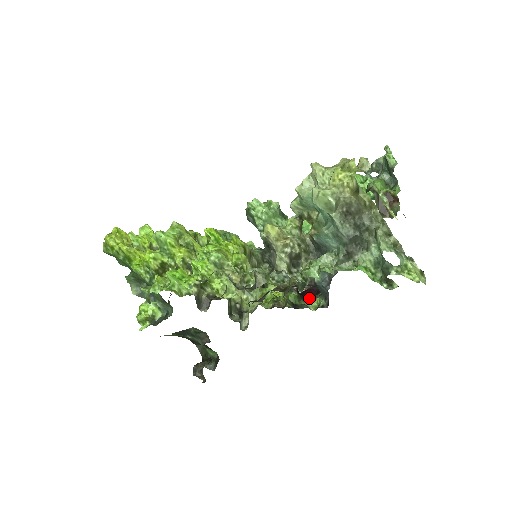
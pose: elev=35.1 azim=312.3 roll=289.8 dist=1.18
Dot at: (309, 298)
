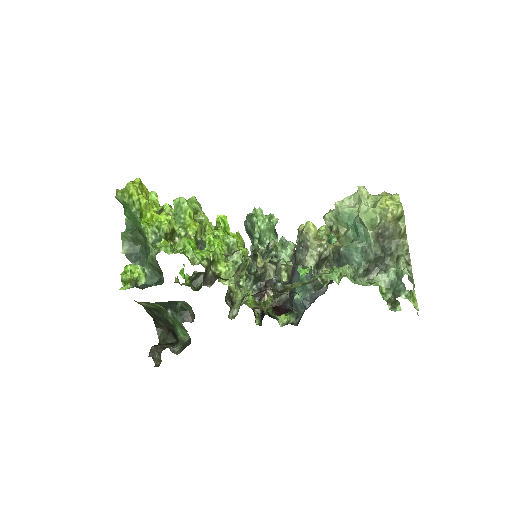
Dot at: (278, 314)
